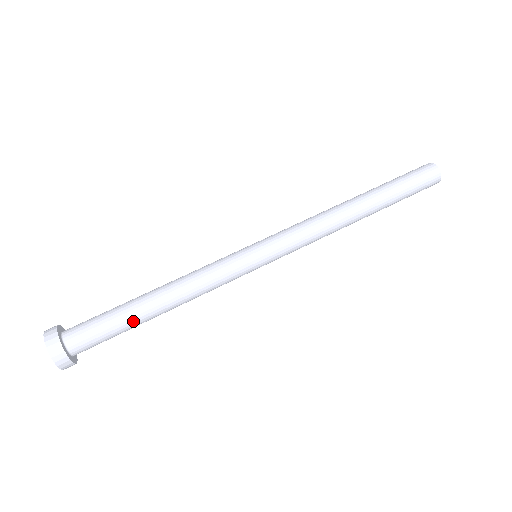
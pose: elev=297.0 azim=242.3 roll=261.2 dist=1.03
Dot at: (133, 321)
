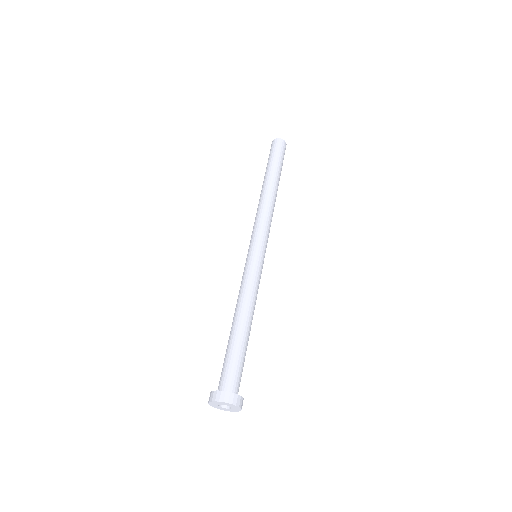
Dot at: (244, 345)
